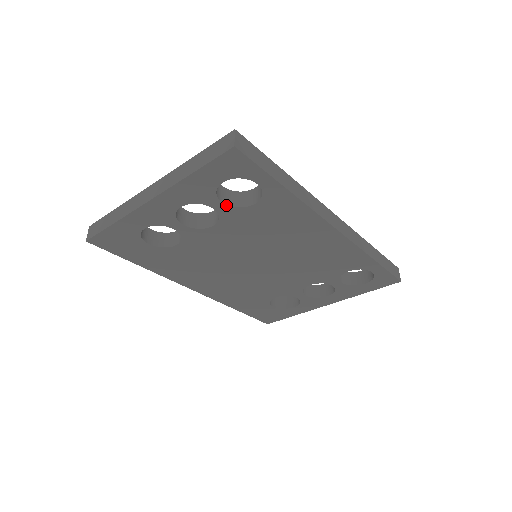
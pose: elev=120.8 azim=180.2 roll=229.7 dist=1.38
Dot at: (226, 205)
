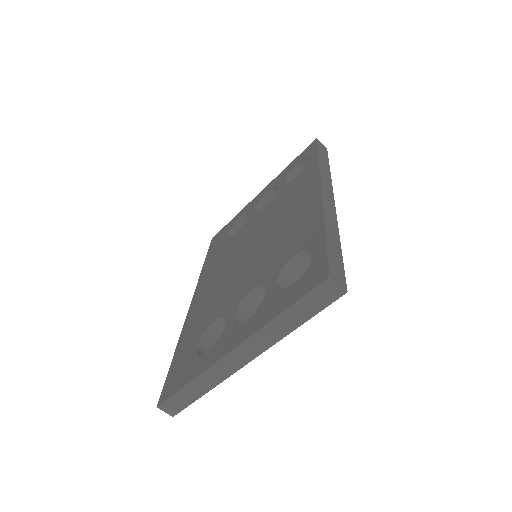
Dot at: occluded
